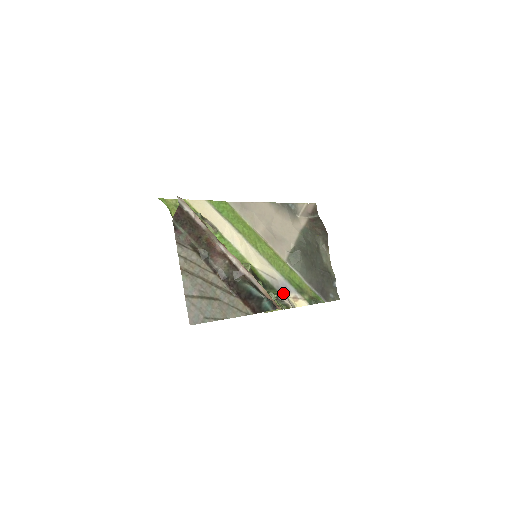
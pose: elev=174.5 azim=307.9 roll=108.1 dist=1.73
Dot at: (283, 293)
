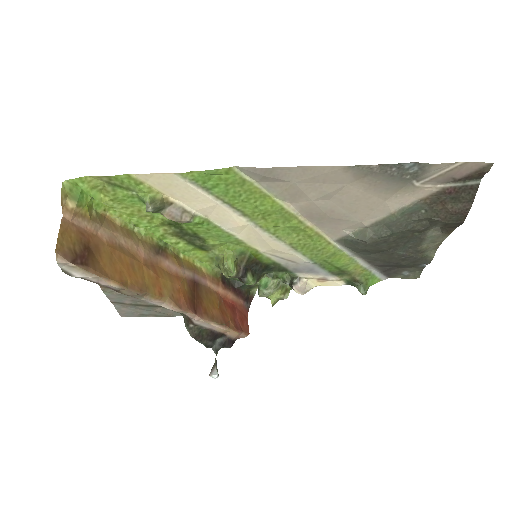
Dot at: (215, 377)
